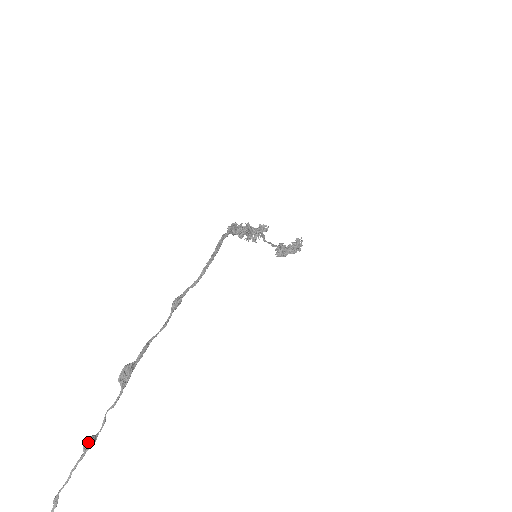
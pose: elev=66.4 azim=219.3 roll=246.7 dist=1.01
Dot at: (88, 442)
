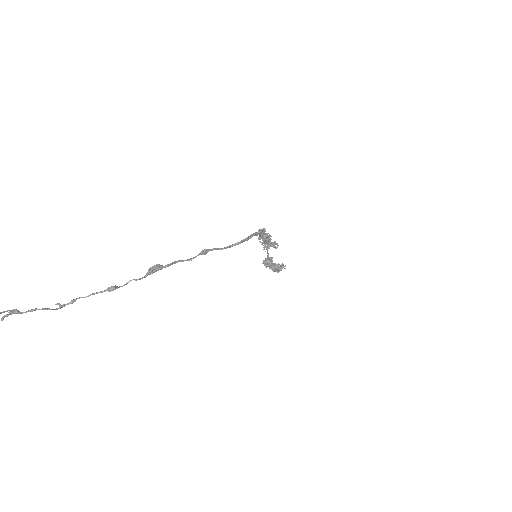
Dot at: (114, 288)
